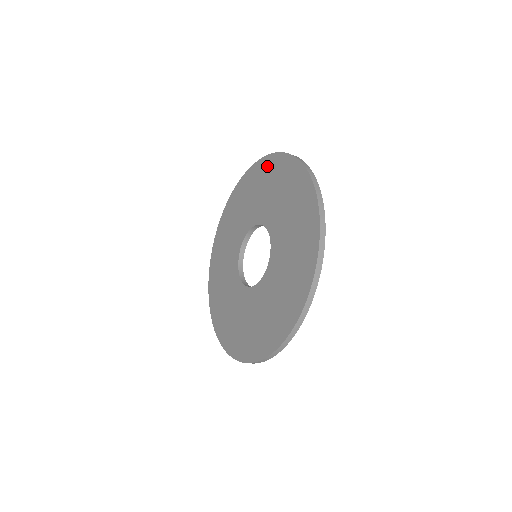
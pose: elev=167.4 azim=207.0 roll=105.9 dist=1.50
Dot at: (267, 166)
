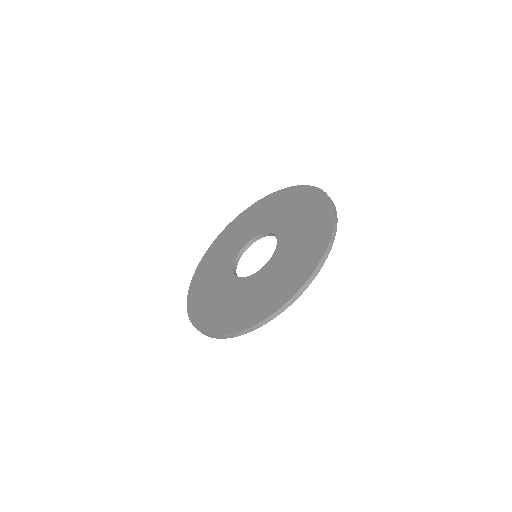
Dot at: (320, 205)
